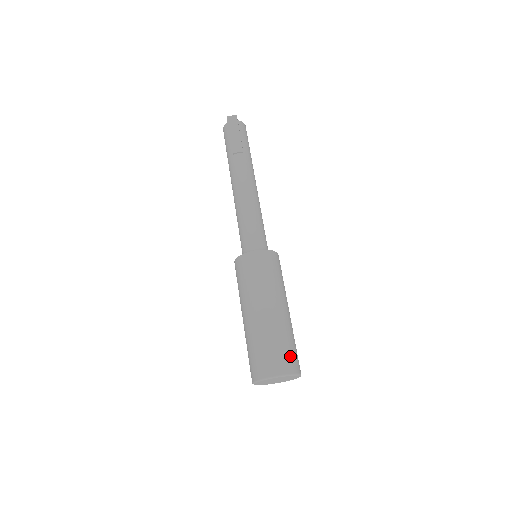
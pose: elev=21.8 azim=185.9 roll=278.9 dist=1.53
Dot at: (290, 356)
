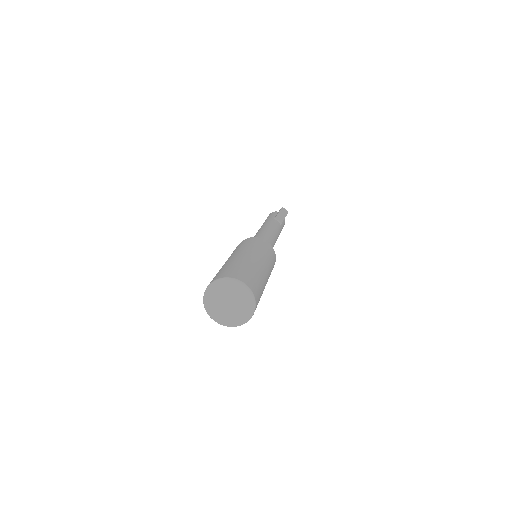
Dot at: (259, 294)
